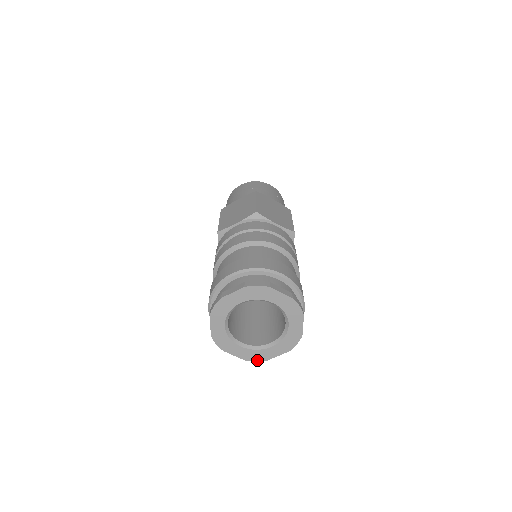
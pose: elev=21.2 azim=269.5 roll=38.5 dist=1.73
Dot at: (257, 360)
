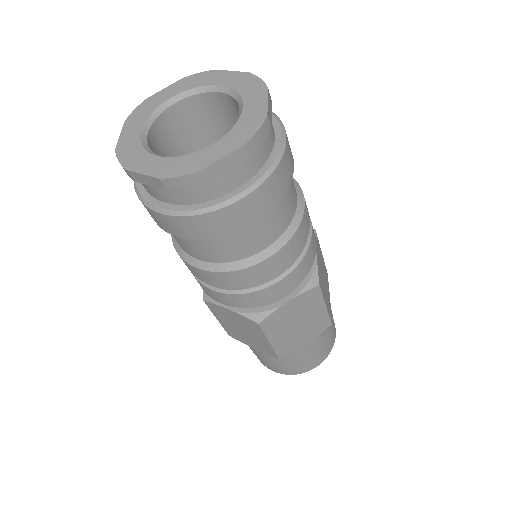
Dot at: (182, 174)
